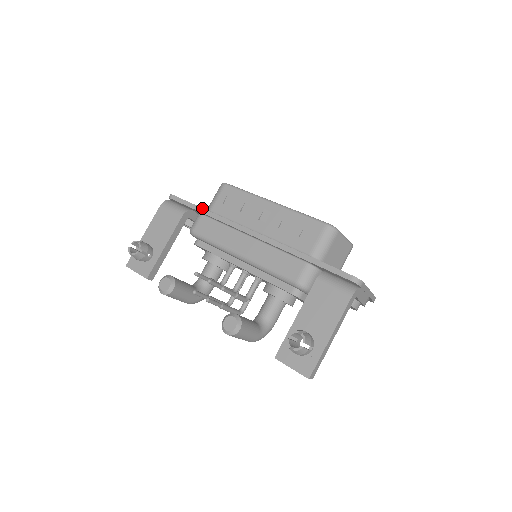
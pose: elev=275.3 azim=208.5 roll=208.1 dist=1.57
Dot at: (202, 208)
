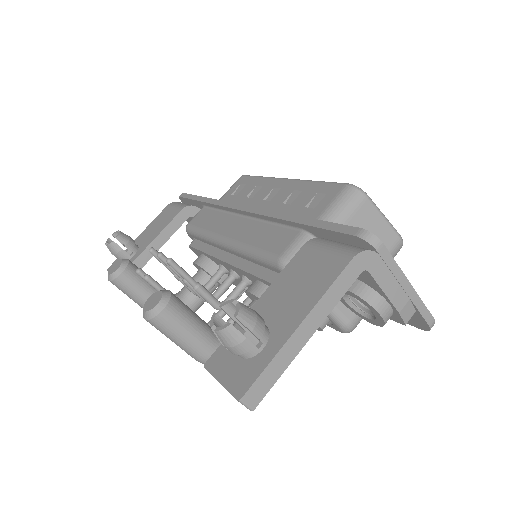
Dot at: (204, 197)
